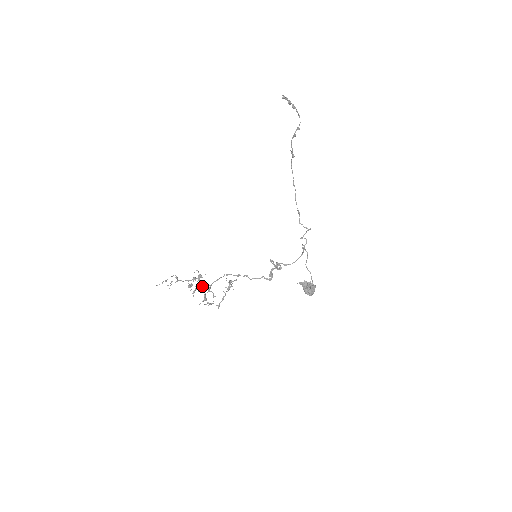
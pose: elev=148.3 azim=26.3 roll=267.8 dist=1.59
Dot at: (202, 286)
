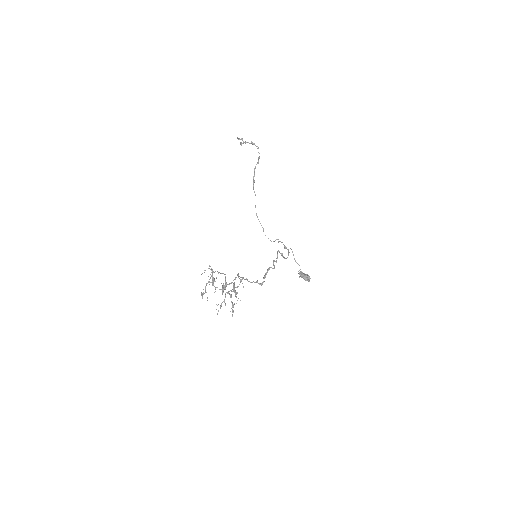
Dot at: (224, 285)
